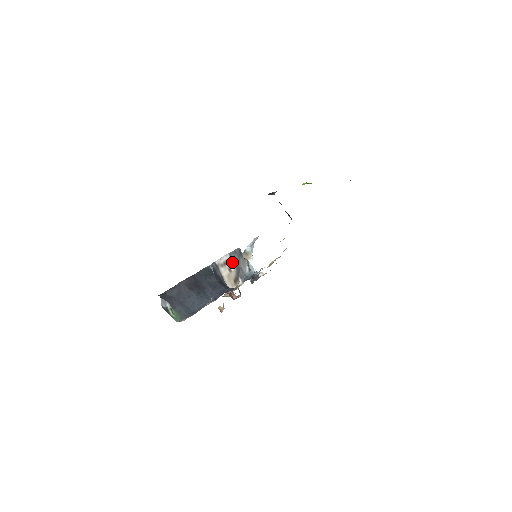
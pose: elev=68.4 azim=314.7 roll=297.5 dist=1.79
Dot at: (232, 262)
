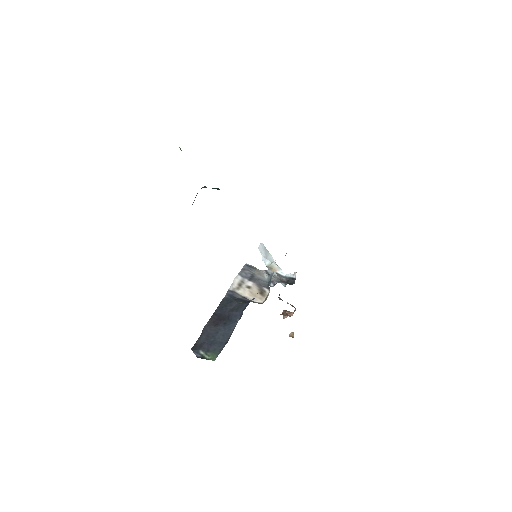
Dot at: (247, 279)
